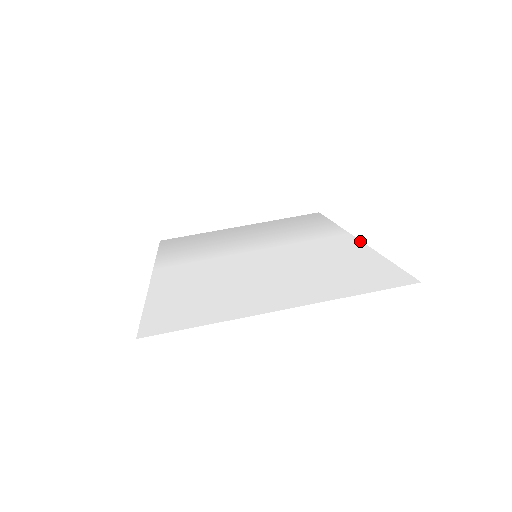
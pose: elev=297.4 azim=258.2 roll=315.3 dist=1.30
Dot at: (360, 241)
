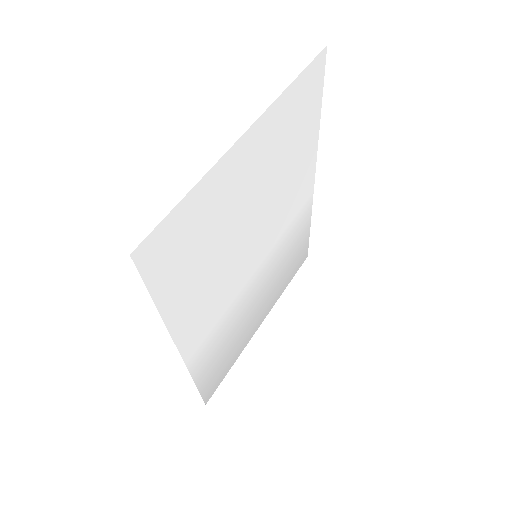
Dot at: (315, 168)
